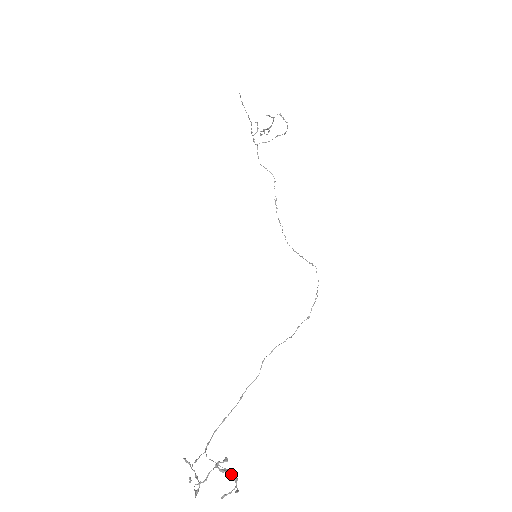
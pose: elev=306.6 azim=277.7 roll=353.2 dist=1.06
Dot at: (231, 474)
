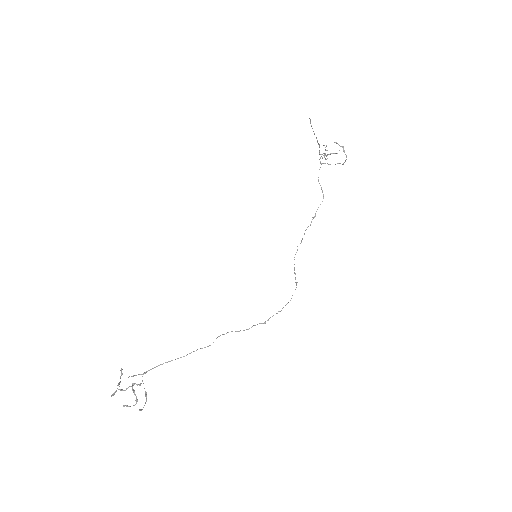
Dot at: occluded
